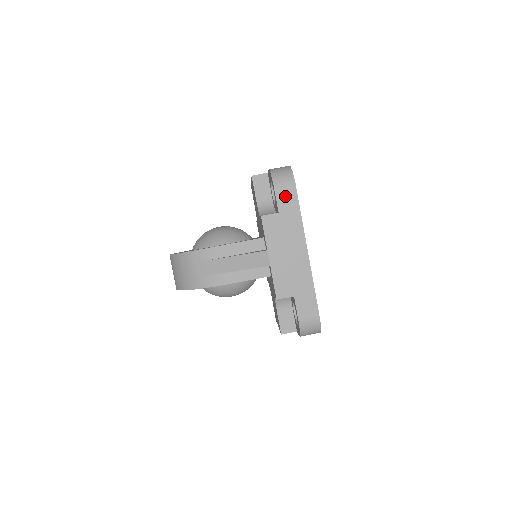
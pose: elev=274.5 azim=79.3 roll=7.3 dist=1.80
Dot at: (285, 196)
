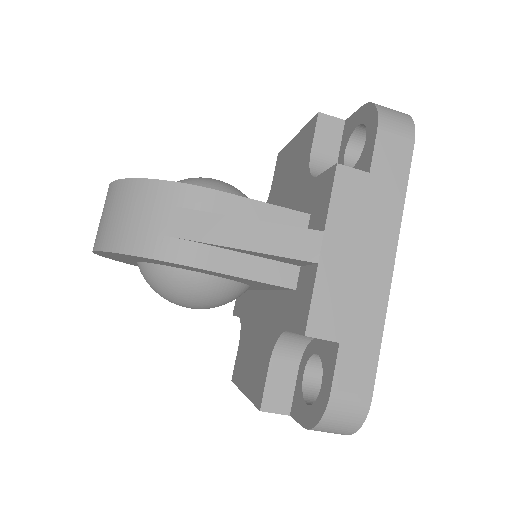
Dot at: (391, 150)
